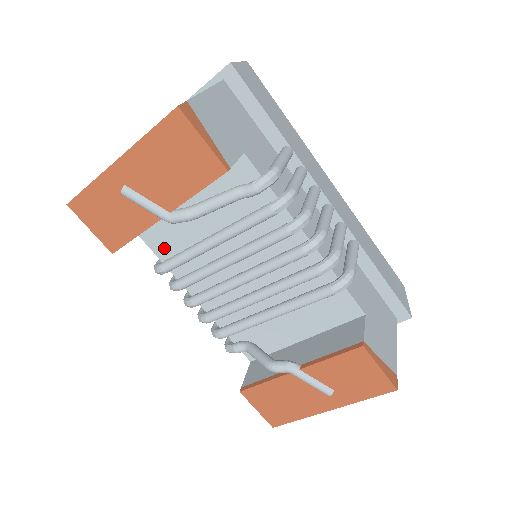
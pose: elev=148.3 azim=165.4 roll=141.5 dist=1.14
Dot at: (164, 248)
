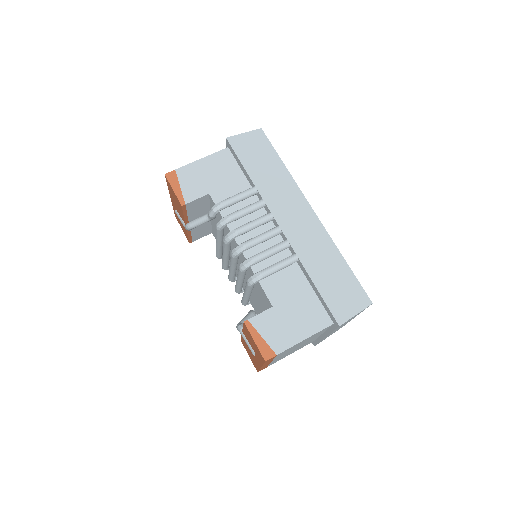
Dot at: occluded
